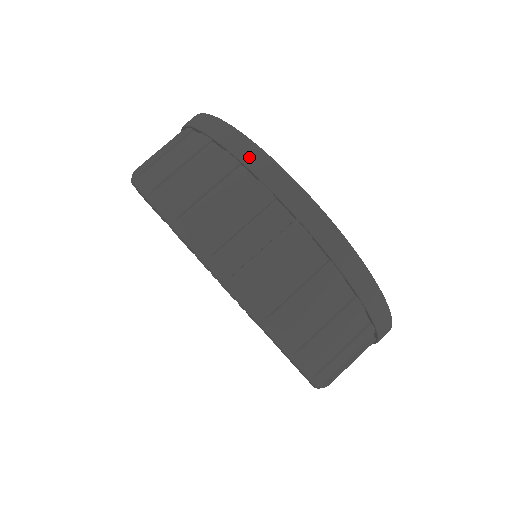
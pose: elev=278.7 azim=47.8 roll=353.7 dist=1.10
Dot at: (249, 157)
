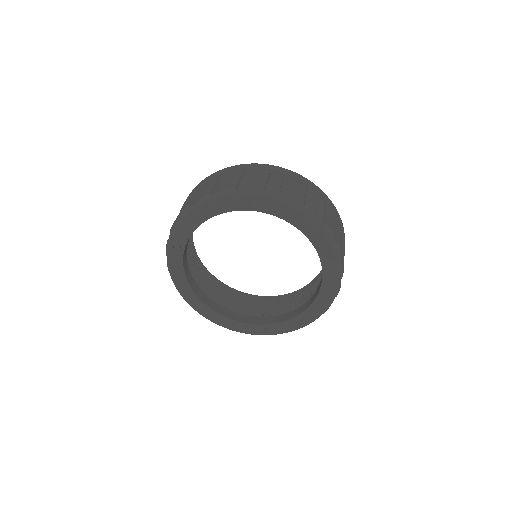
Dot at: (246, 166)
